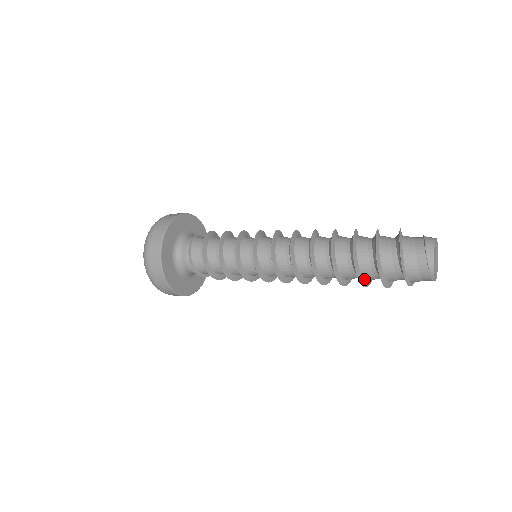
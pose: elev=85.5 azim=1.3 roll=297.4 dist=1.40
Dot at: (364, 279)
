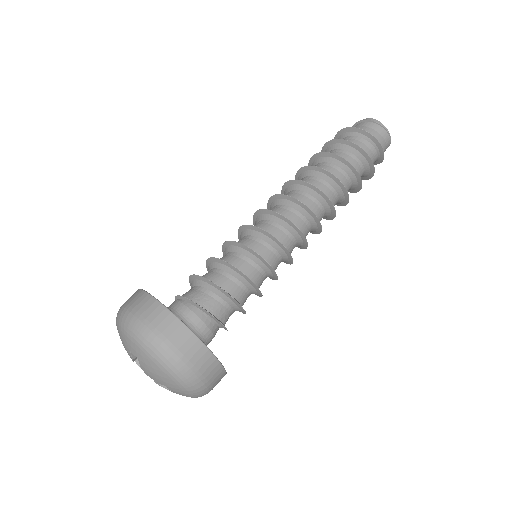
Dot at: (354, 172)
